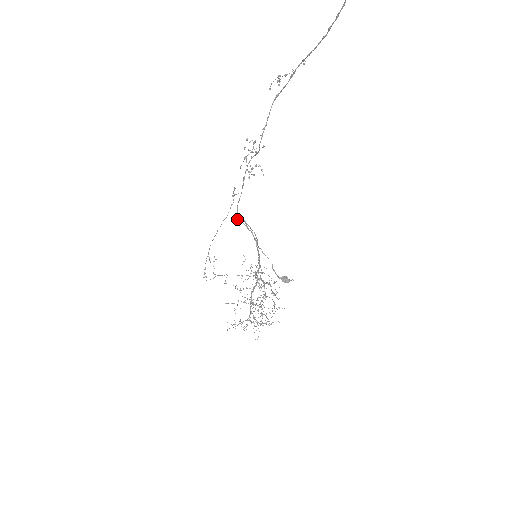
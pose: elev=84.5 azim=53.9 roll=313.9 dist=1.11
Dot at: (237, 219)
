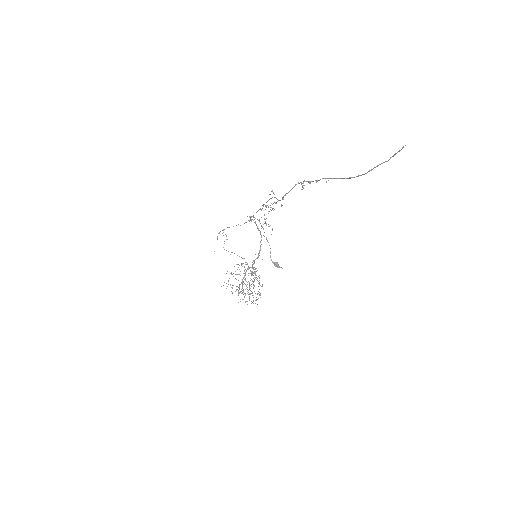
Dot at: occluded
